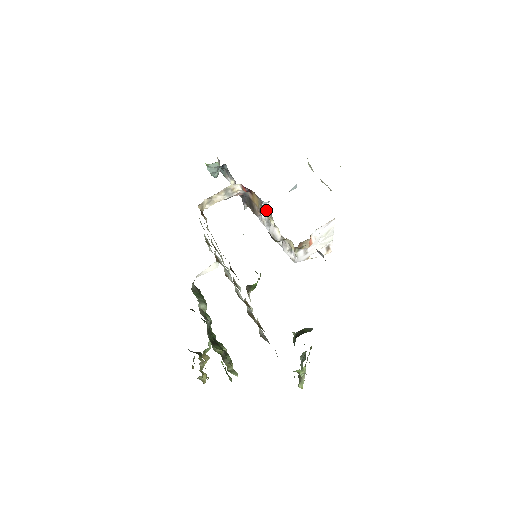
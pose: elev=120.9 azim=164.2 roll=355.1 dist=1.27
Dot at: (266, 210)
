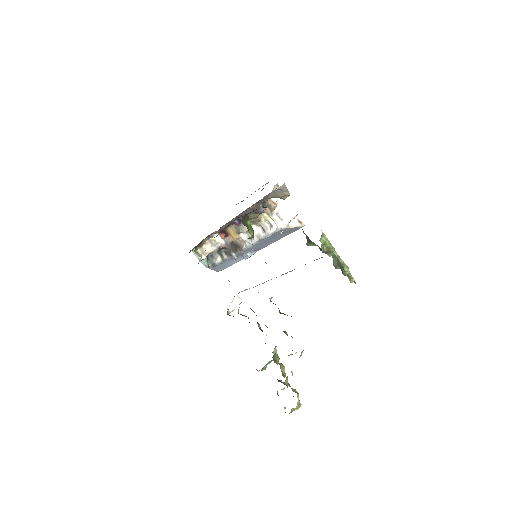
Dot at: (239, 223)
